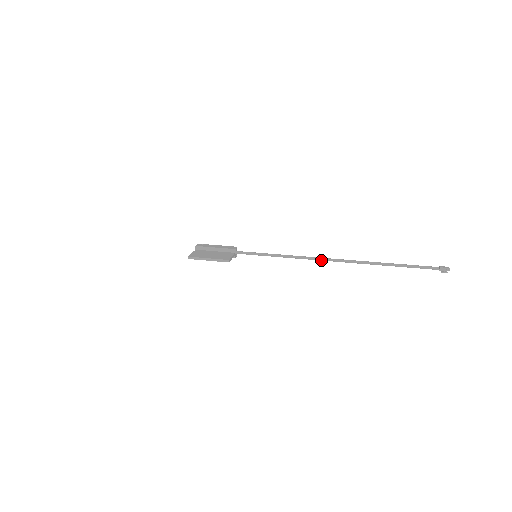
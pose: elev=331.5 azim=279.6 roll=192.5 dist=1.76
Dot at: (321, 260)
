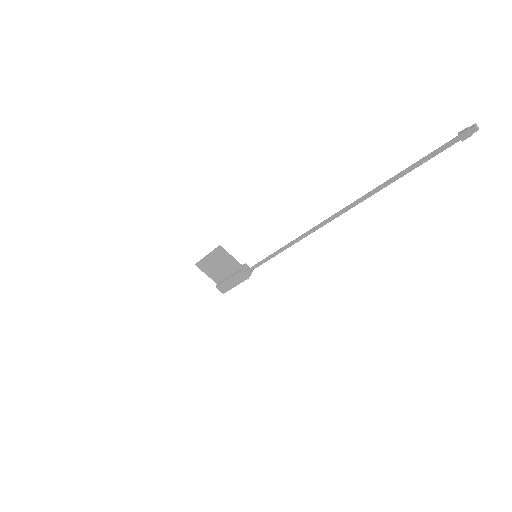
Dot at: (315, 228)
